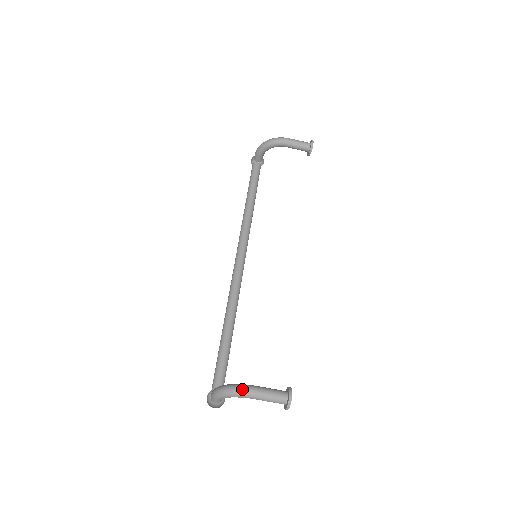
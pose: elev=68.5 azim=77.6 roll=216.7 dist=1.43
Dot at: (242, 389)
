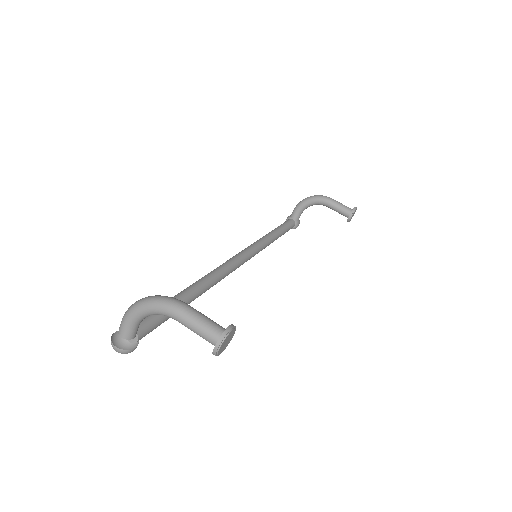
Dot at: (168, 297)
